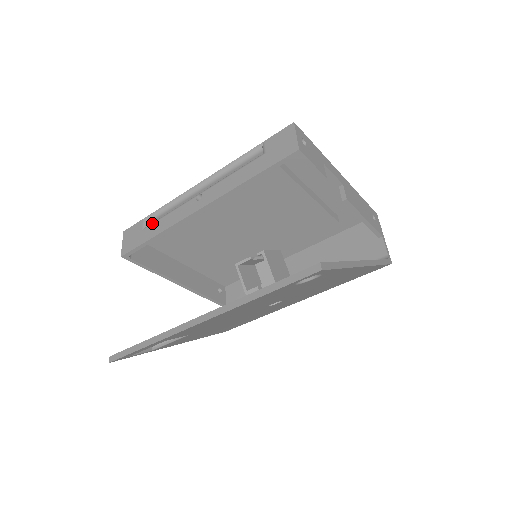
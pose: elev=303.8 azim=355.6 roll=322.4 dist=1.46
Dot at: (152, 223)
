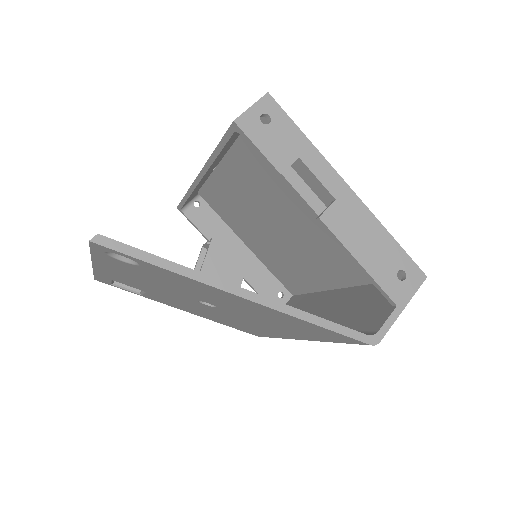
Dot at: occluded
